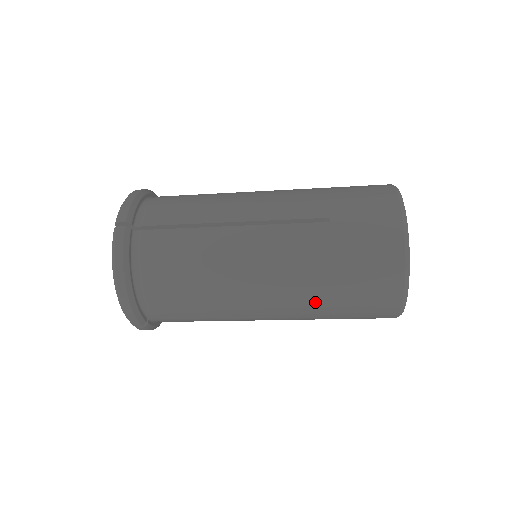
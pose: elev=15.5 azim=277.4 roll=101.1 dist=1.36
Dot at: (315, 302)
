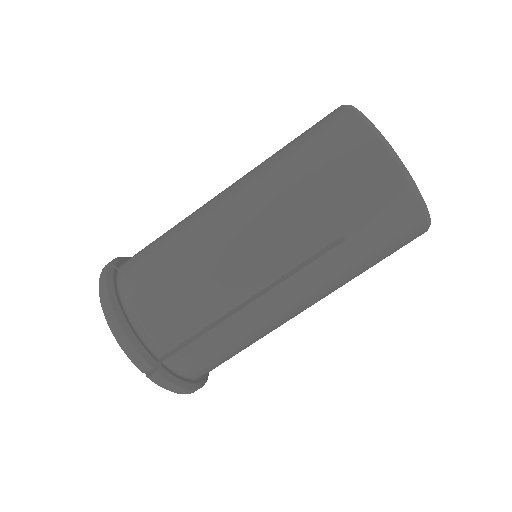
Dot at: (309, 224)
